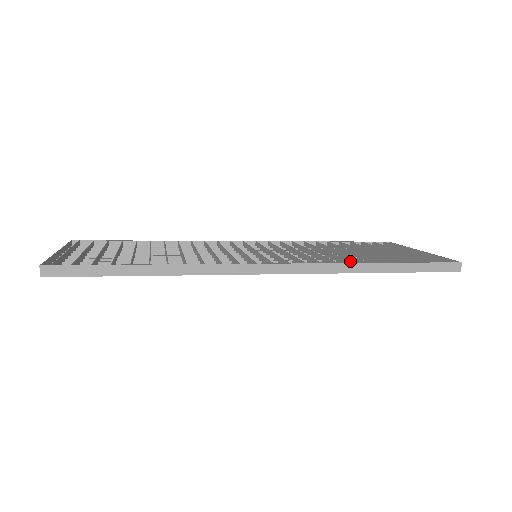
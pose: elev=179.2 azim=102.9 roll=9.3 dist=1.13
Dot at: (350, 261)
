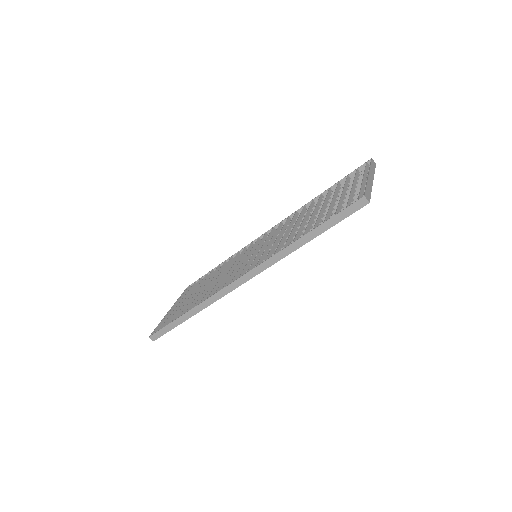
Dot at: (301, 233)
